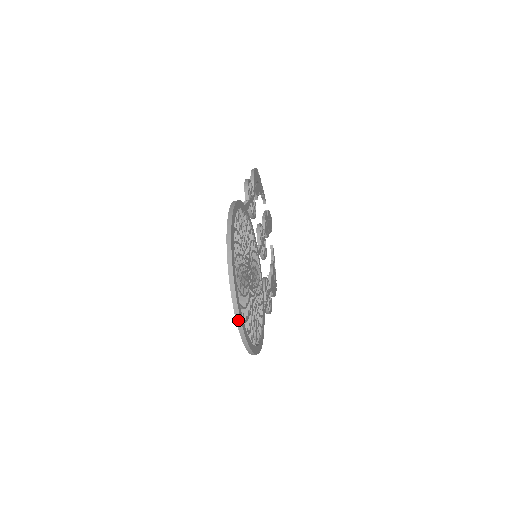
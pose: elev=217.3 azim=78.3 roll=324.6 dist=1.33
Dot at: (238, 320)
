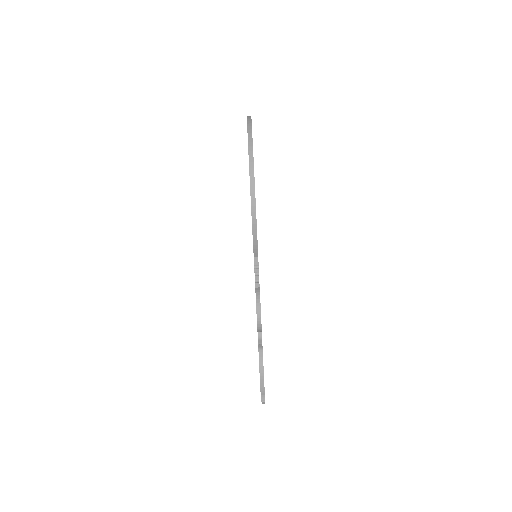
Dot at: (249, 118)
